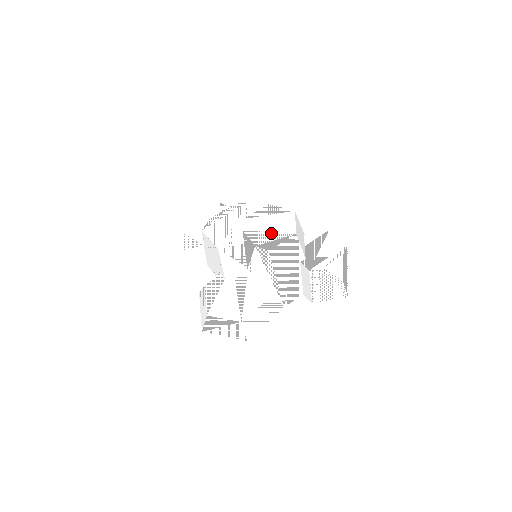
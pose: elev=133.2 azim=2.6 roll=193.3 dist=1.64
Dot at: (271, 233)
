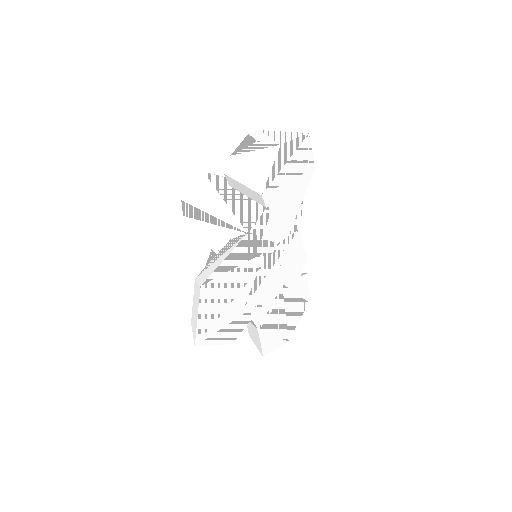
Dot at: occluded
